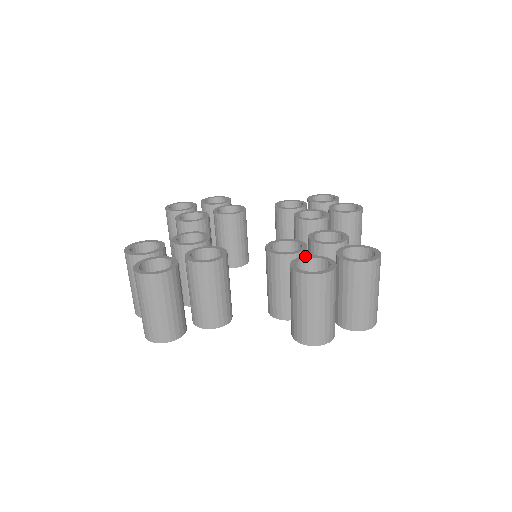
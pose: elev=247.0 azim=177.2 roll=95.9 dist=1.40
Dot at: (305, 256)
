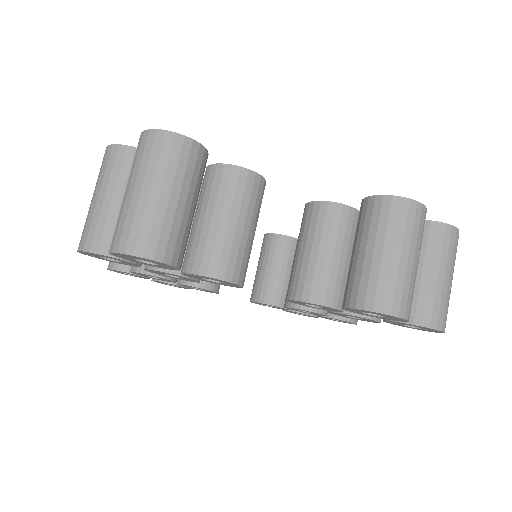
Dot at: occluded
